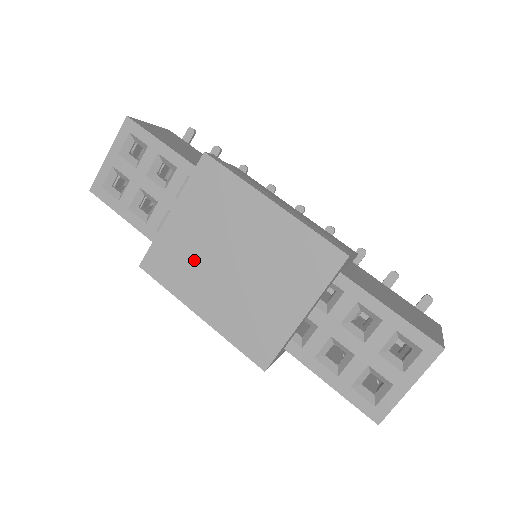
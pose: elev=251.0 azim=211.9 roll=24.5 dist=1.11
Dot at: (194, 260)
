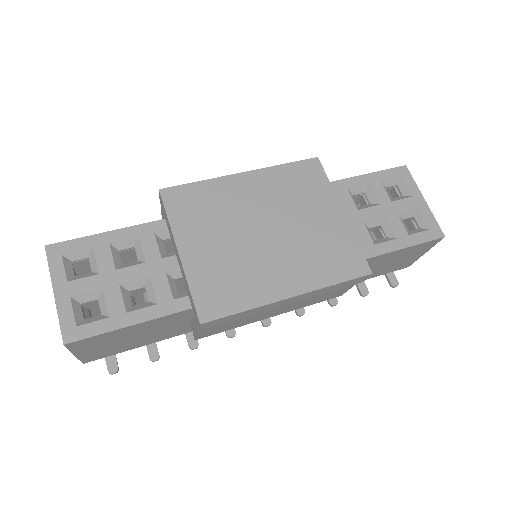
Dot at: (238, 264)
